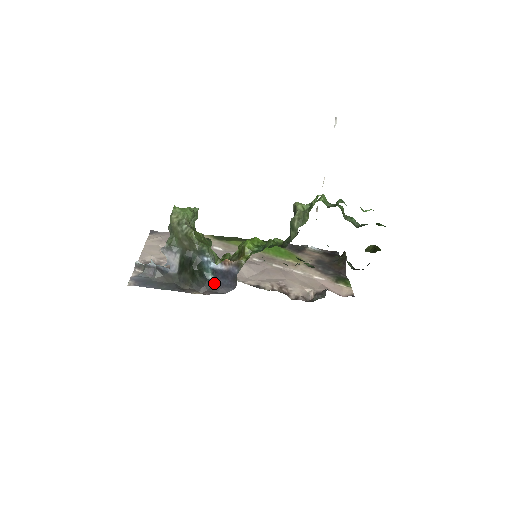
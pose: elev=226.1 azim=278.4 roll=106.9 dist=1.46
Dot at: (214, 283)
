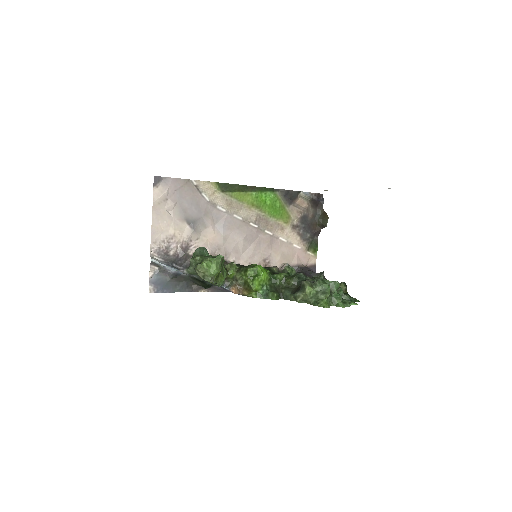
Dot at: occluded
